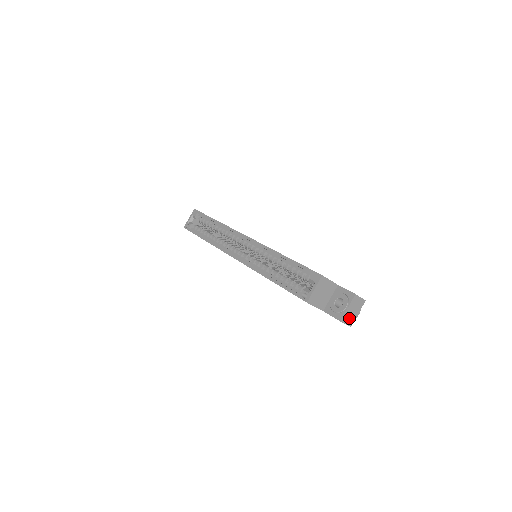
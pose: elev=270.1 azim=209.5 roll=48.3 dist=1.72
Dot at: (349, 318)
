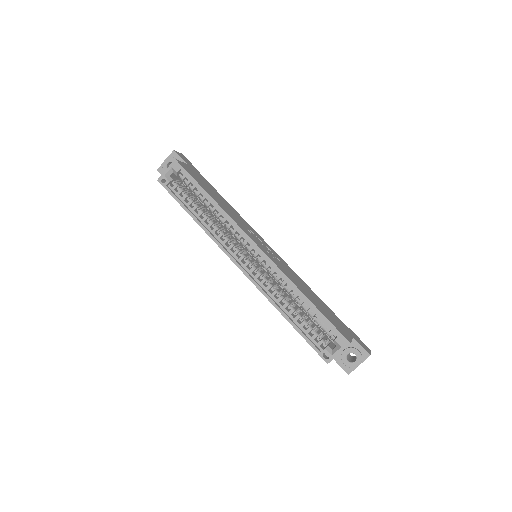
Dot at: occluded
